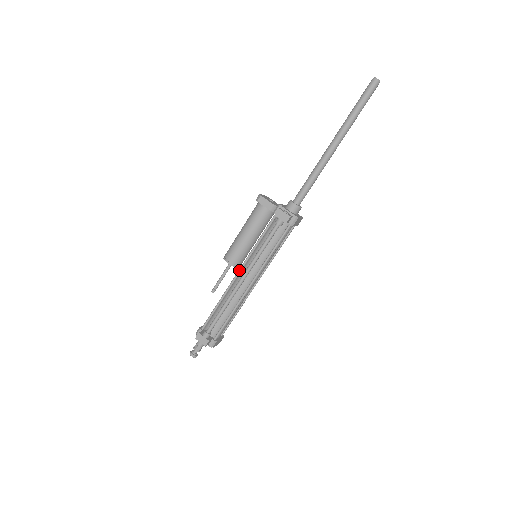
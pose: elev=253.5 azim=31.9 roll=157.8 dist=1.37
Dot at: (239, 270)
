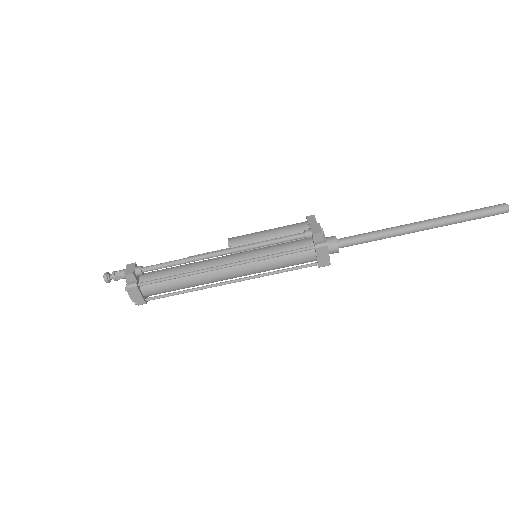
Dot at: occluded
